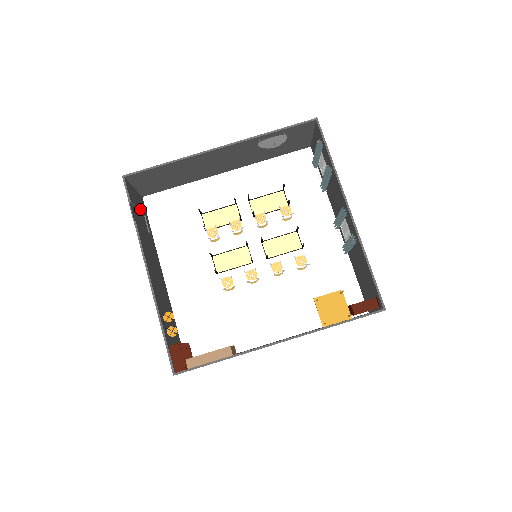
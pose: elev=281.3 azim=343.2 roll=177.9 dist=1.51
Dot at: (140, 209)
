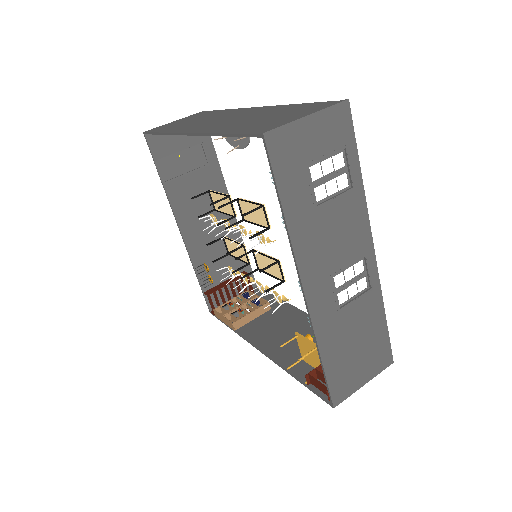
Dot at: (187, 146)
